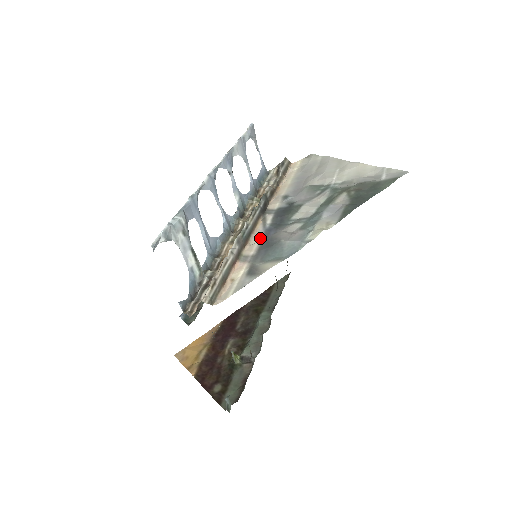
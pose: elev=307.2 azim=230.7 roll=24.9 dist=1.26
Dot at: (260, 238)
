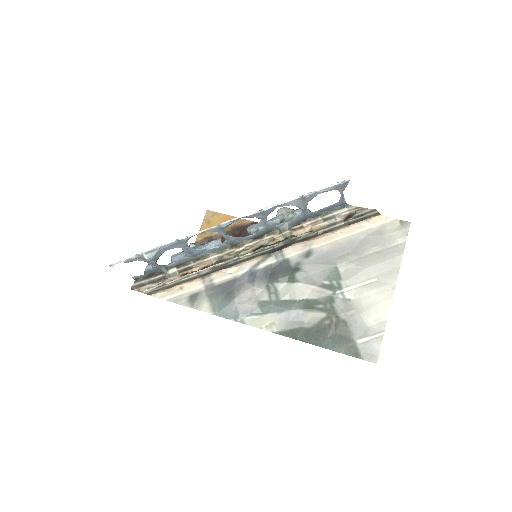
Dot at: (237, 274)
